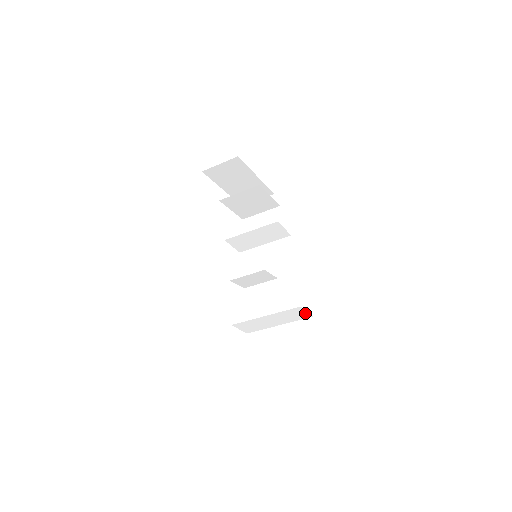
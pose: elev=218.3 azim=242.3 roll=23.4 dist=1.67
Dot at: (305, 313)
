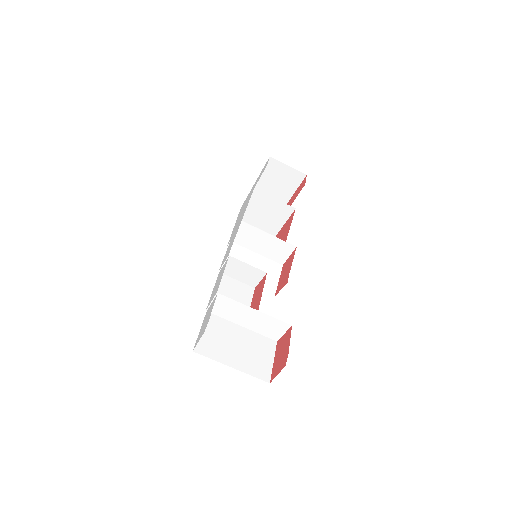
Dot at: (280, 333)
